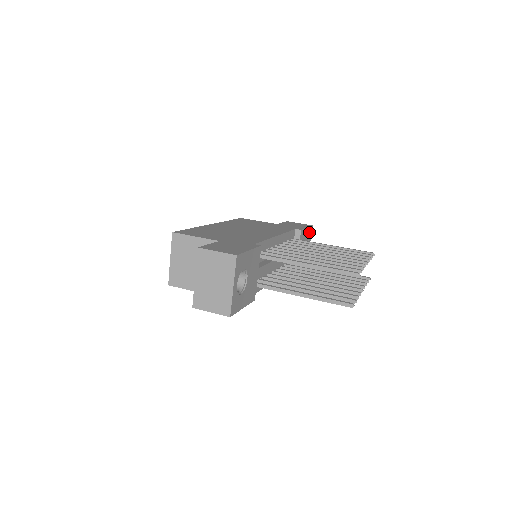
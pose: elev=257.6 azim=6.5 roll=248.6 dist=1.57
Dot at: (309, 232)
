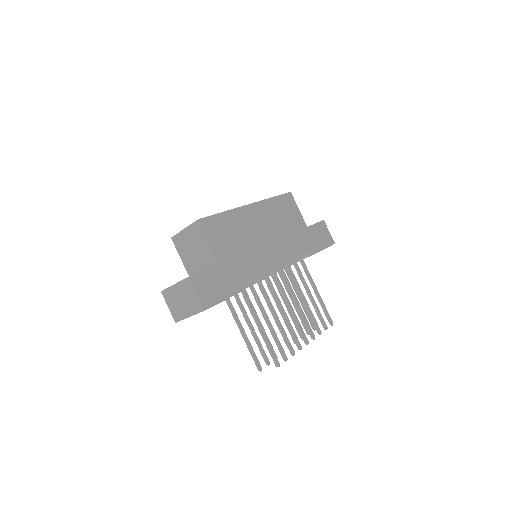
Dot at: occluded
